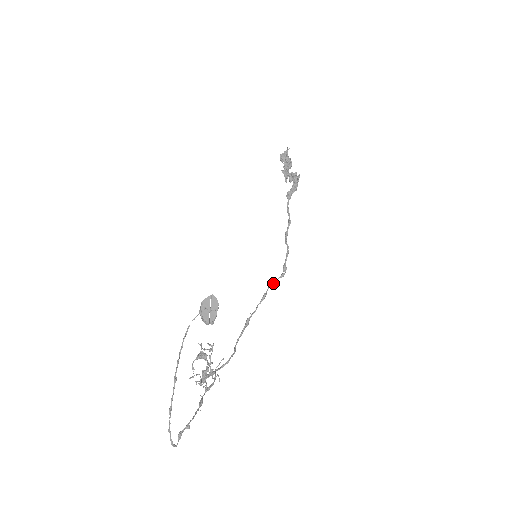
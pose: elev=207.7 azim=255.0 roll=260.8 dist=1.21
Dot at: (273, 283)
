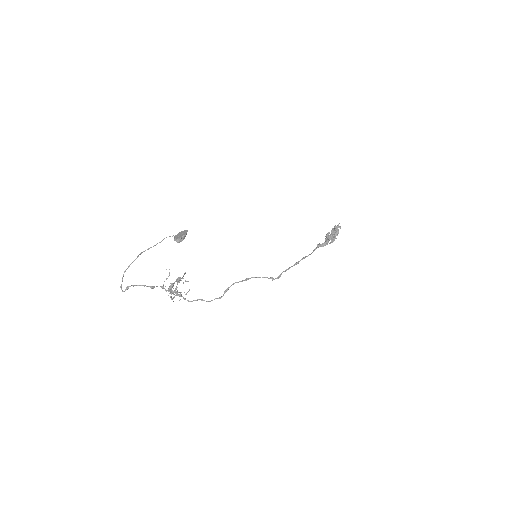
Dot at: (259, 277)
